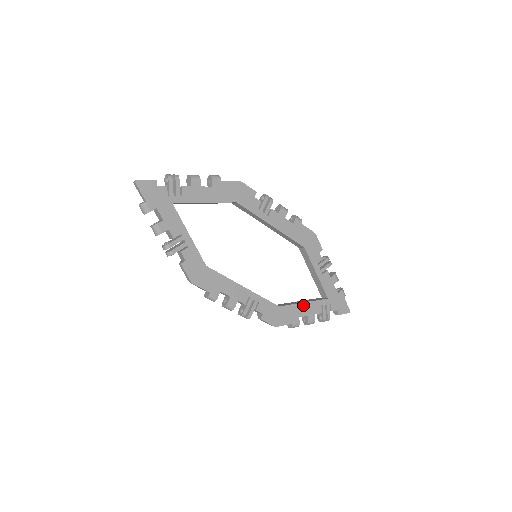
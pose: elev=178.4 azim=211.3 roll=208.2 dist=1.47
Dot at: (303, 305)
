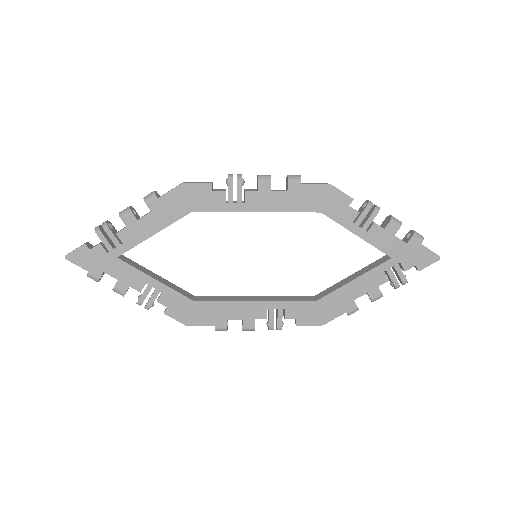
Dot at: (353, 284)
